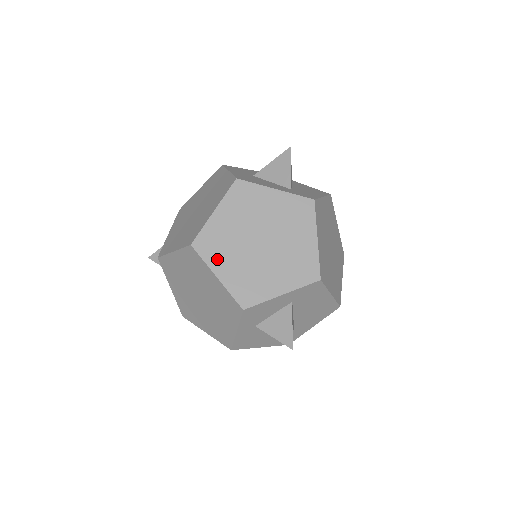
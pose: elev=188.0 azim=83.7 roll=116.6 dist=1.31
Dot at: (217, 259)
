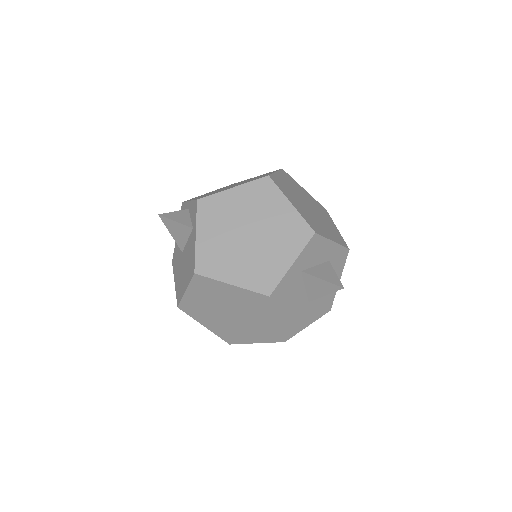
Dot at: (288, 195)
